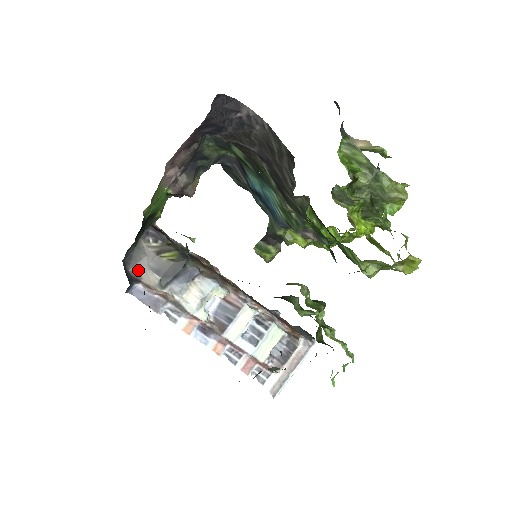
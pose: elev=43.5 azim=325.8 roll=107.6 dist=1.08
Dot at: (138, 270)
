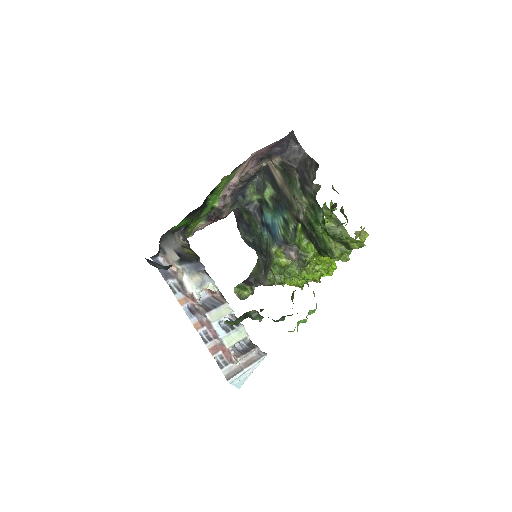
Dot at: (167, 248)
